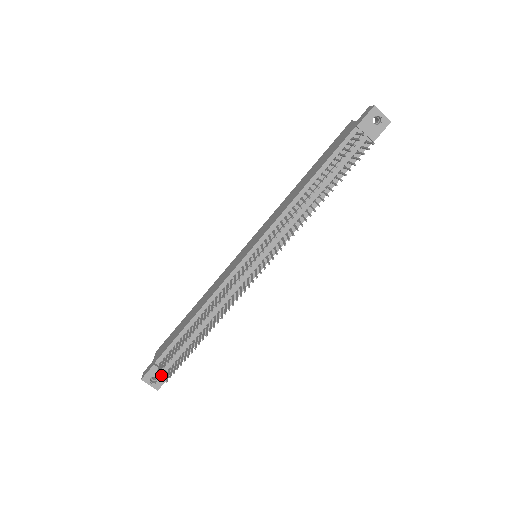
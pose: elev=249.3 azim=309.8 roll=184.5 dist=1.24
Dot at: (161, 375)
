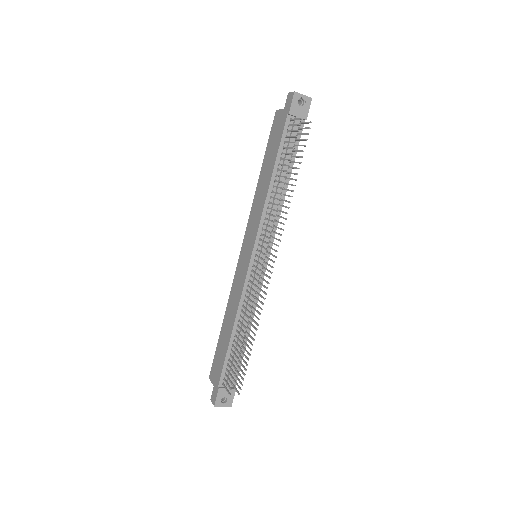
Dot at: occluded
